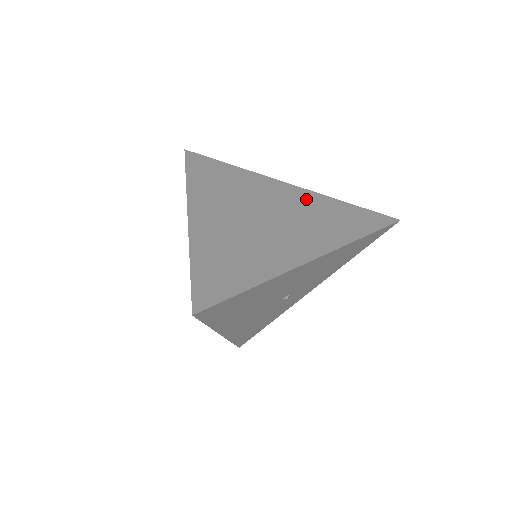
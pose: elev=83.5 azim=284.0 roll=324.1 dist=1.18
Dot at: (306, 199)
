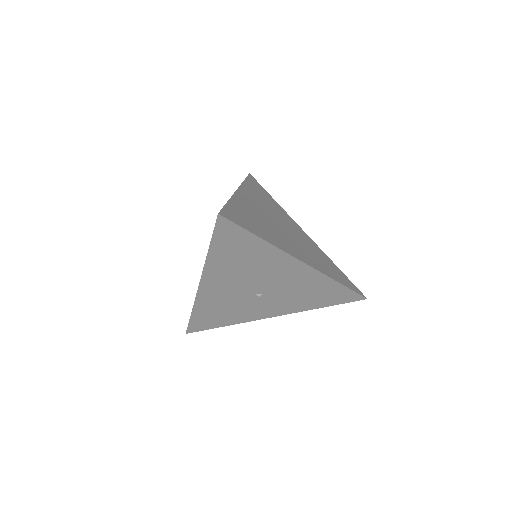
Dot at: (312, 245)
